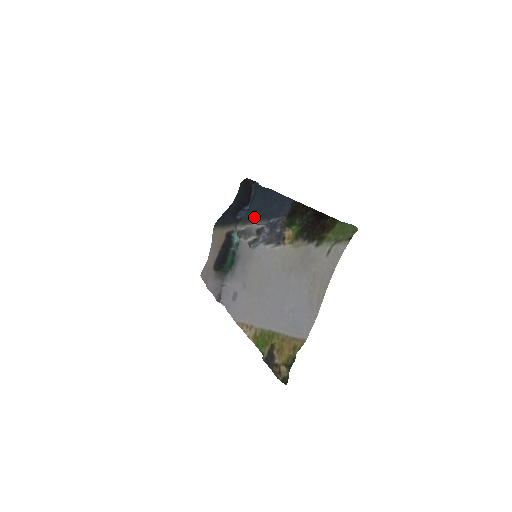
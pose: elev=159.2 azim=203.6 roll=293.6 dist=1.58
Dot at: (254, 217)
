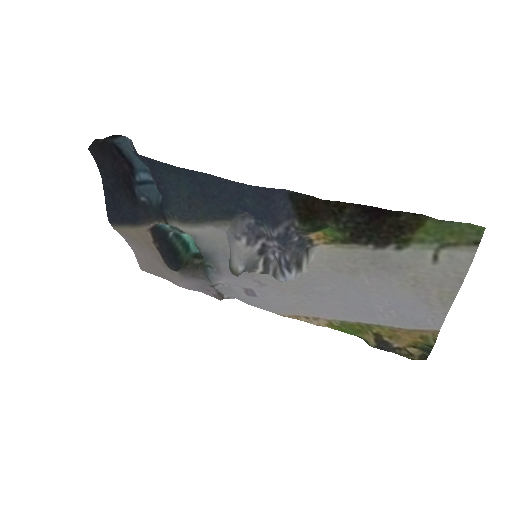
Dot at: (207, 216)
